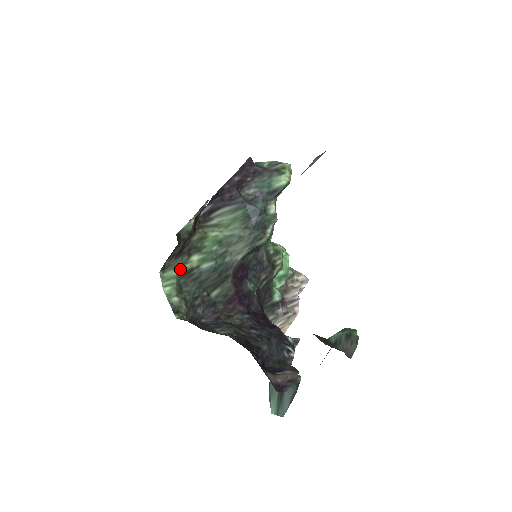
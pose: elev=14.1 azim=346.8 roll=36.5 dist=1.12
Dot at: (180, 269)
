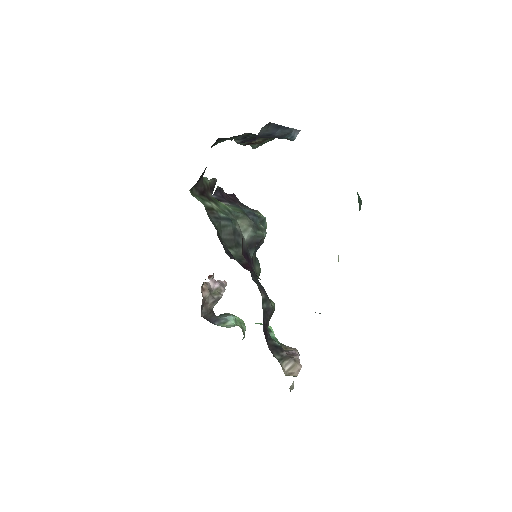
Dot at: (204, 202)
